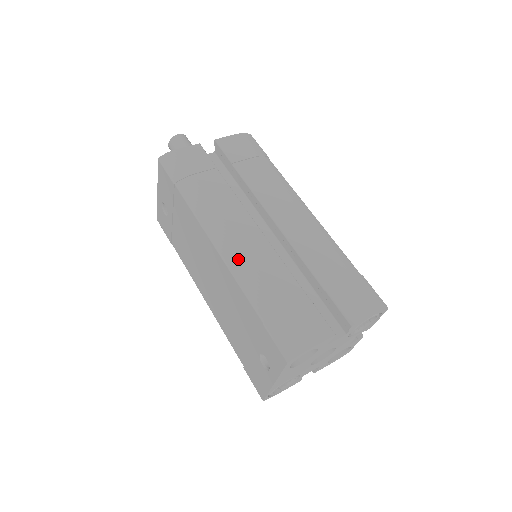
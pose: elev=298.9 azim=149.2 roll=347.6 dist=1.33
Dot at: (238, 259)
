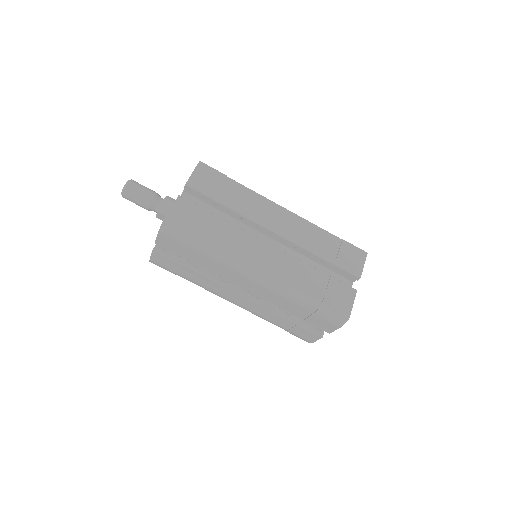
Dot at: (247, 310)
